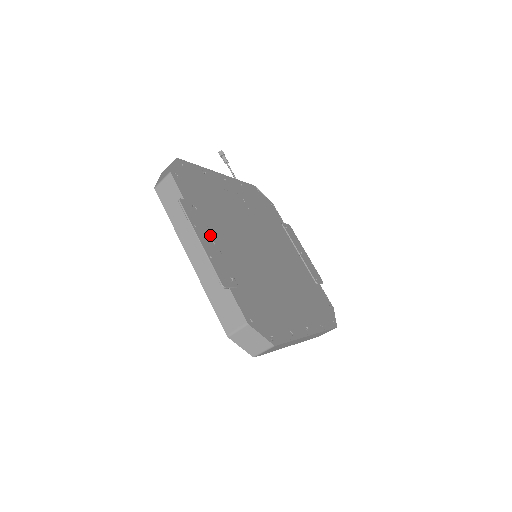
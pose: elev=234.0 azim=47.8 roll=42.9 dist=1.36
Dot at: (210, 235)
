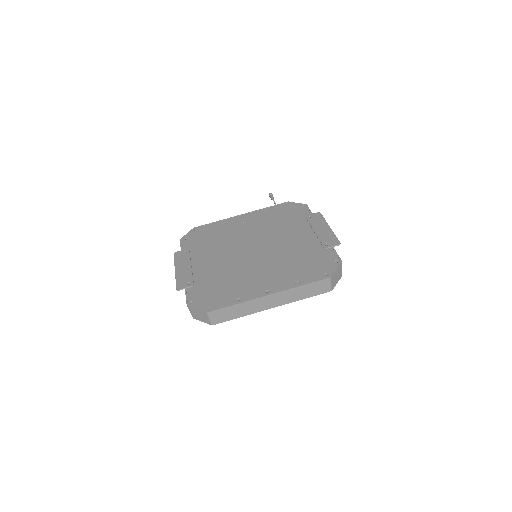
Dot at: (189, 263)
